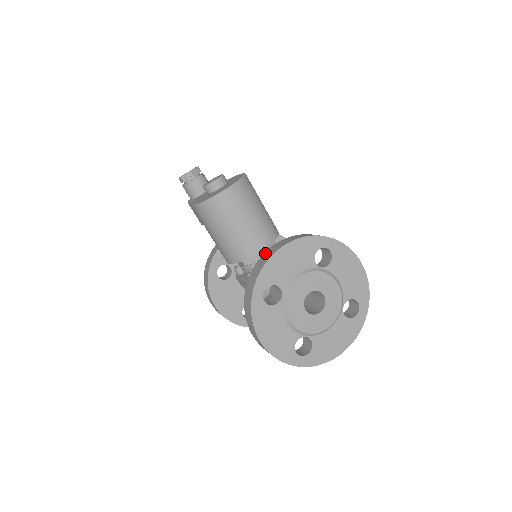
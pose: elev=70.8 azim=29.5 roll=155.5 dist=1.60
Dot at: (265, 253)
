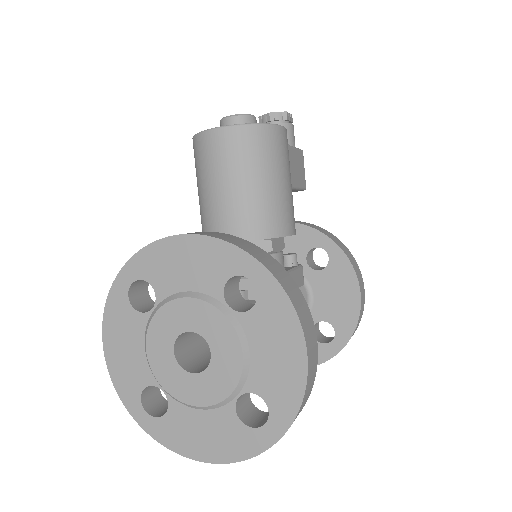
Dot at: occluded
